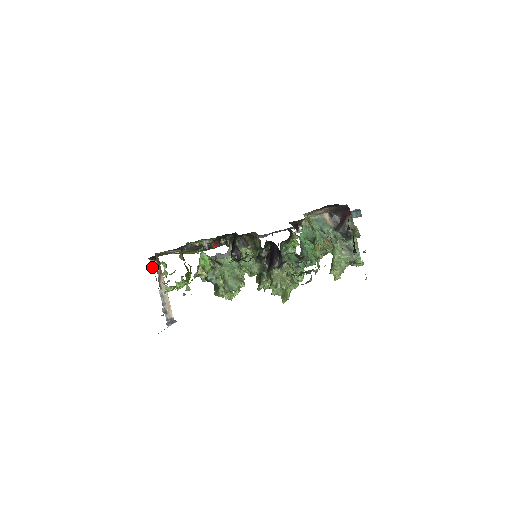
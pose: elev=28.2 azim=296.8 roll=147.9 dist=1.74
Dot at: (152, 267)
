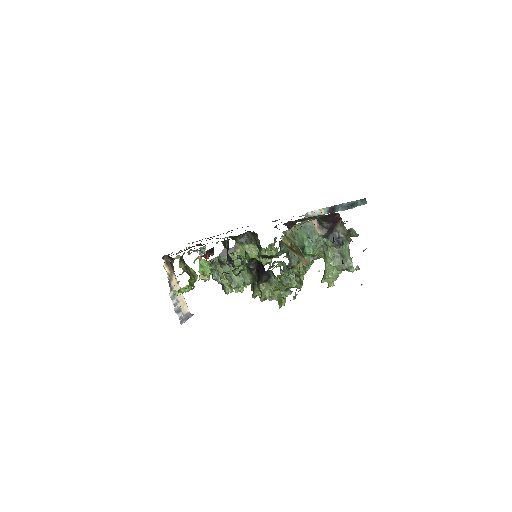
Dot at: occluded
